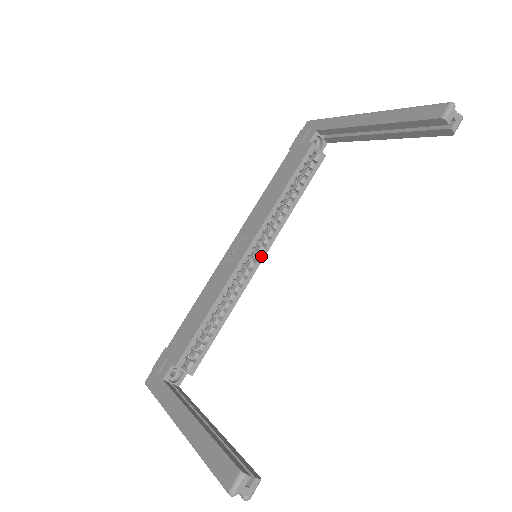
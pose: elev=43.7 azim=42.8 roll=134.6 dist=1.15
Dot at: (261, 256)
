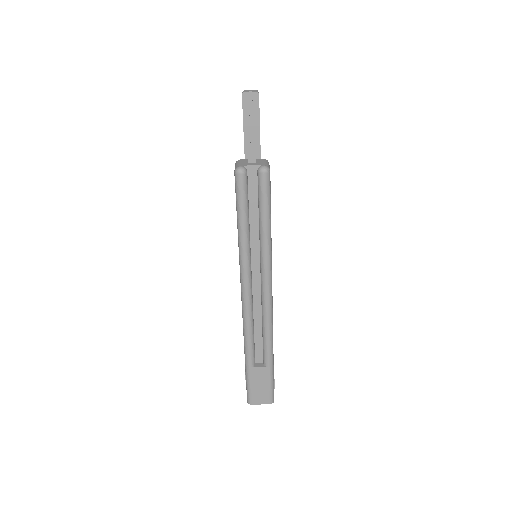
Dot at: occluded
